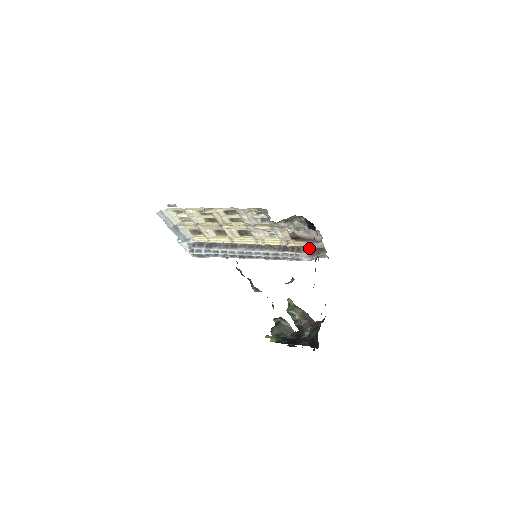
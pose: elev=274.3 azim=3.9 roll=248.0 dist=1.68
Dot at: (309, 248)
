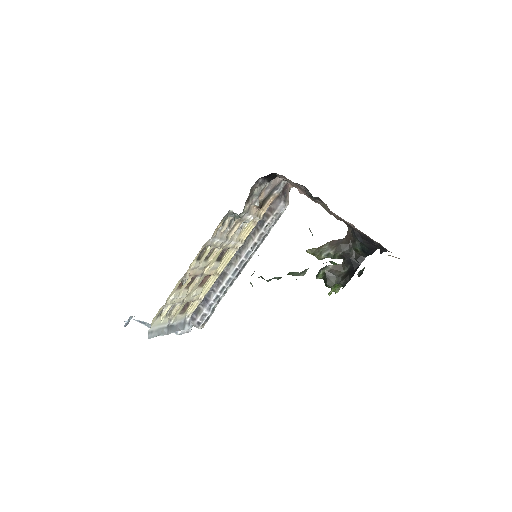
Dot at: (276, 198)
